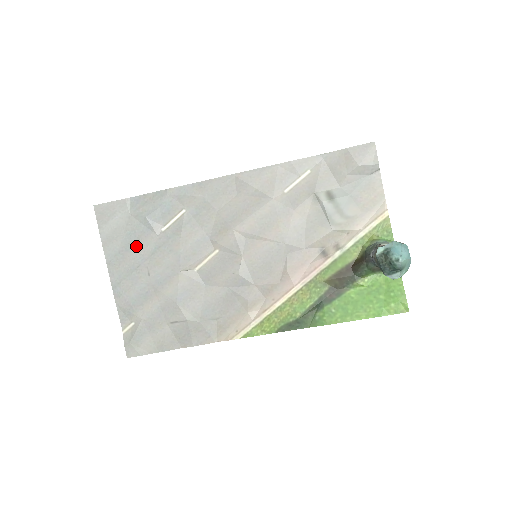
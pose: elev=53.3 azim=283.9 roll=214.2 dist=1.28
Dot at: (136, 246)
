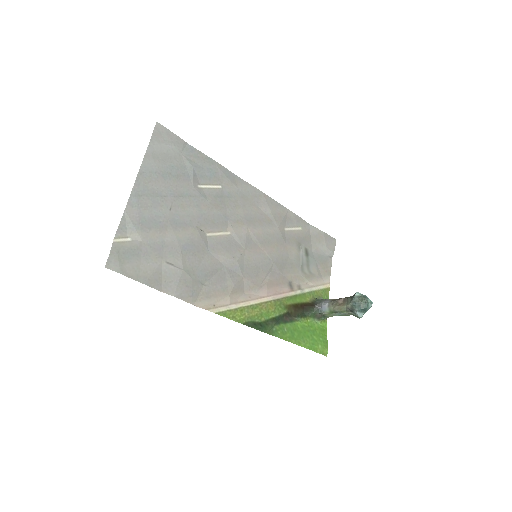
Dot at: (173, 180)
